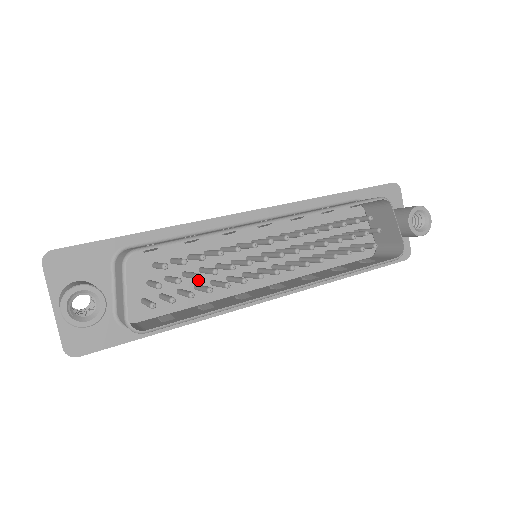
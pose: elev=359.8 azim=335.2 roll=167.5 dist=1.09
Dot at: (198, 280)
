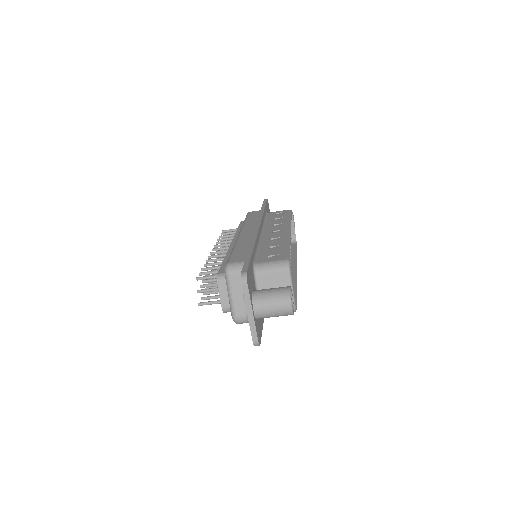
Dot at: occluded
